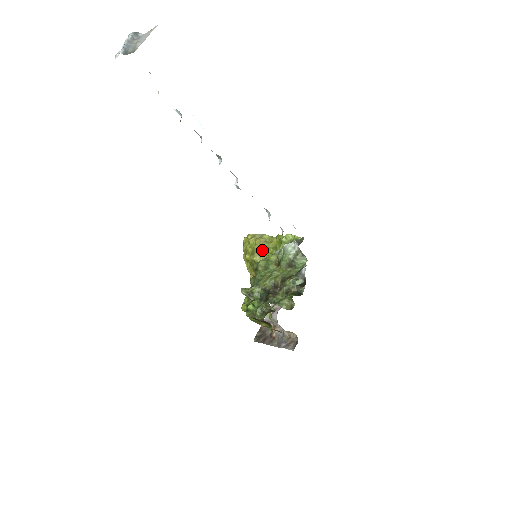
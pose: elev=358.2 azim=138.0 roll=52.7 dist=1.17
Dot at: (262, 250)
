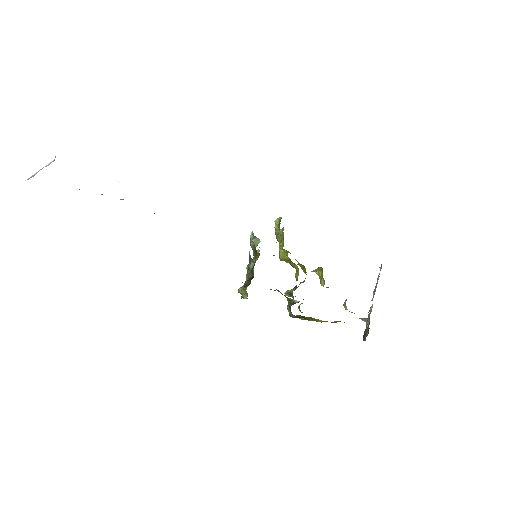
Dot at: (279, 246)
